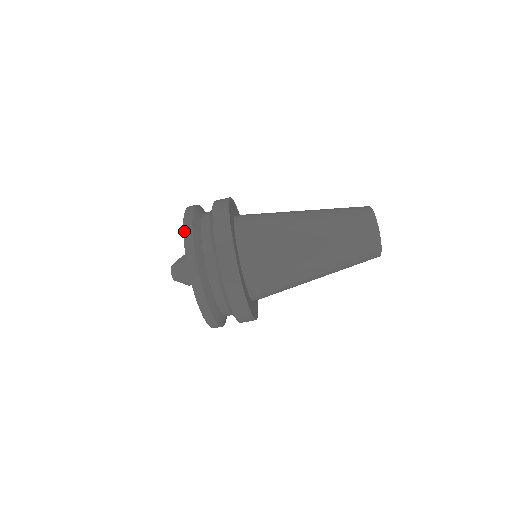
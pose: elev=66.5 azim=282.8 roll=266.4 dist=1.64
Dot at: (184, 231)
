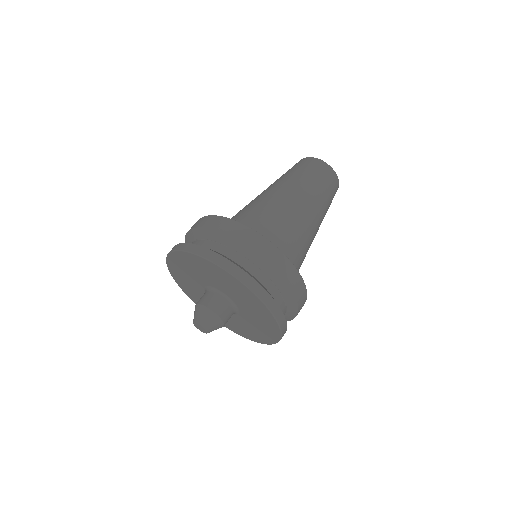
Dot at: (180, 249)
